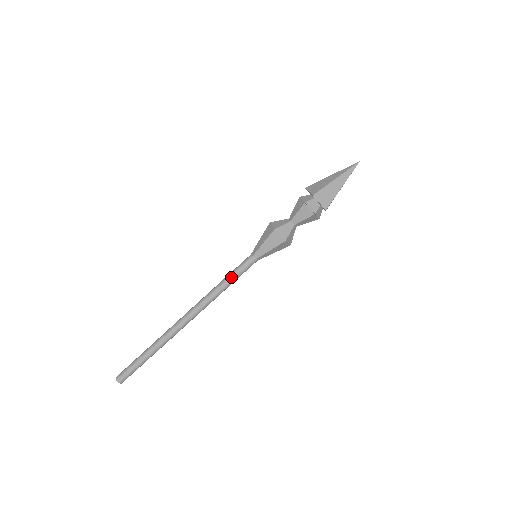
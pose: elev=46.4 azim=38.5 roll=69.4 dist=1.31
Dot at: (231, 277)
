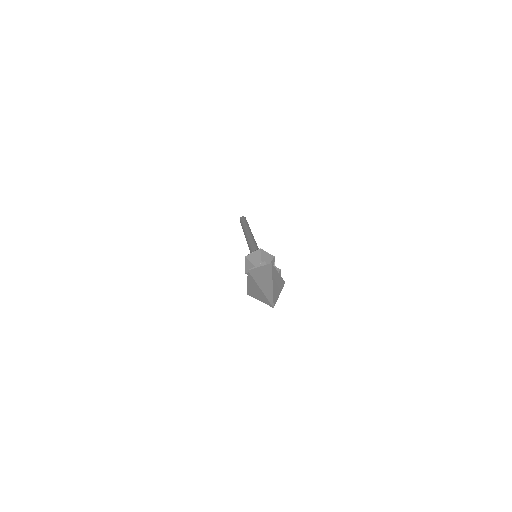
Dot at: occluded
